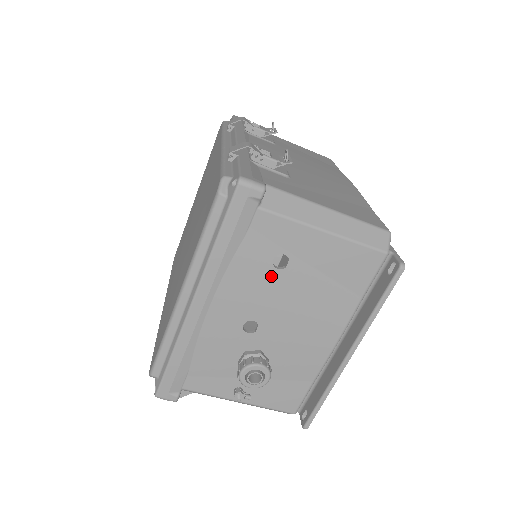
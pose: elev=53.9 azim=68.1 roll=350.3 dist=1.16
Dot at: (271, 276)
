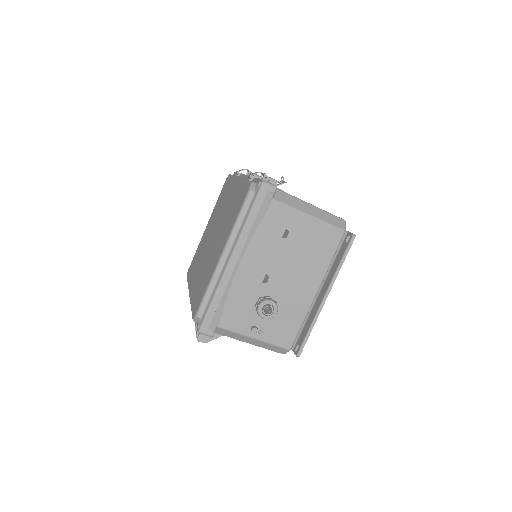
Dot at: (278, 243)
